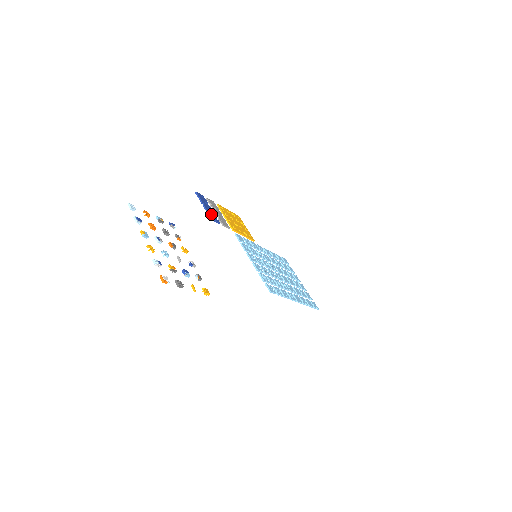
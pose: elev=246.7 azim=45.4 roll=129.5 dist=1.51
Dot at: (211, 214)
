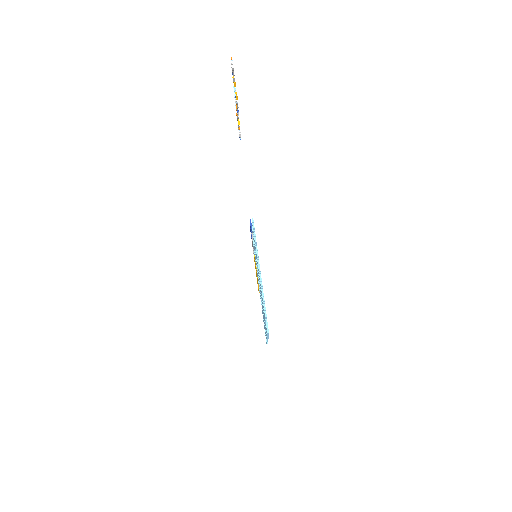
Dot at: occluded
